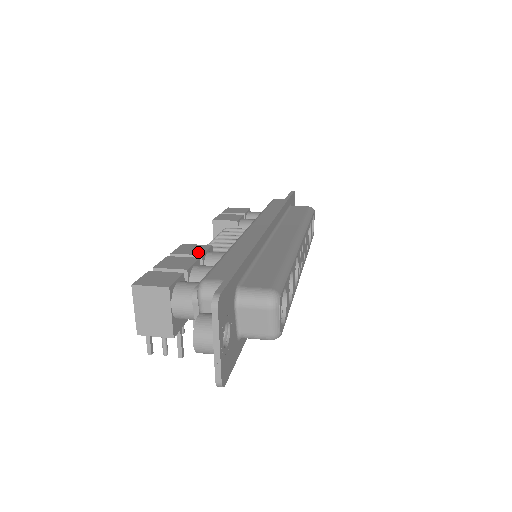
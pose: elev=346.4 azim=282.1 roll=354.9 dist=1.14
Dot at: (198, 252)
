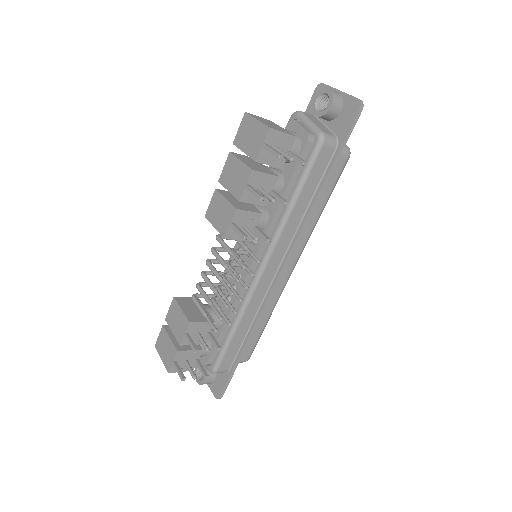
Dot at: occluded
